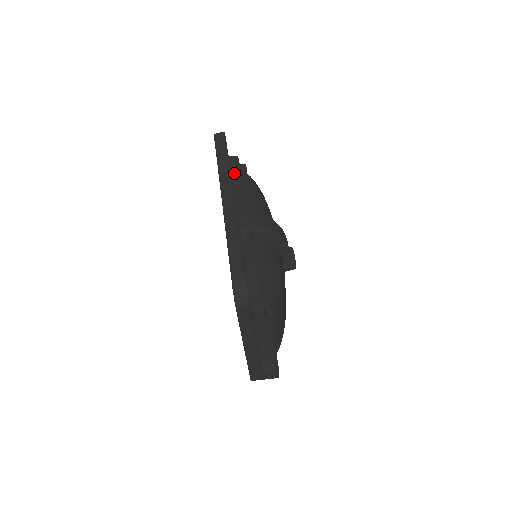
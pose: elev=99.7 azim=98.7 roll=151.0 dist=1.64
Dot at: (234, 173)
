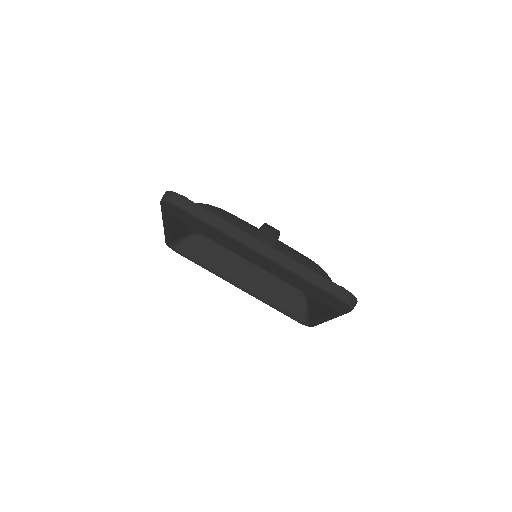
Dot at: occluded
